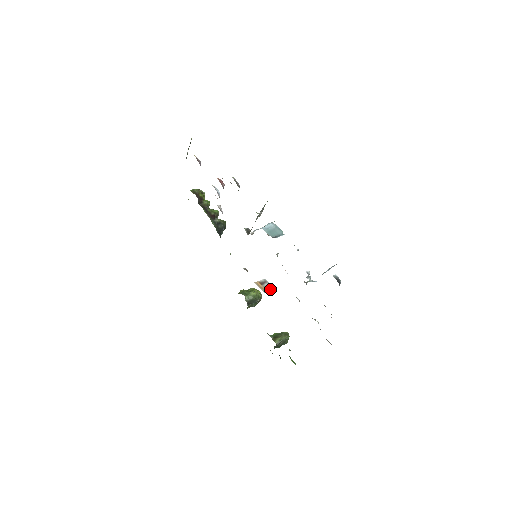
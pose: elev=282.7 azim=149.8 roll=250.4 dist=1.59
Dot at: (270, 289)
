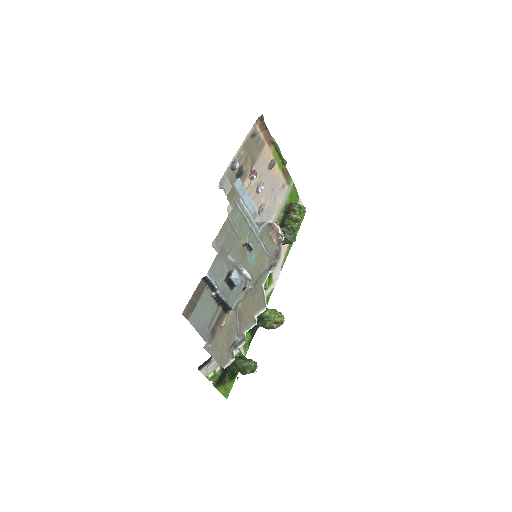
Dot at: occluded
